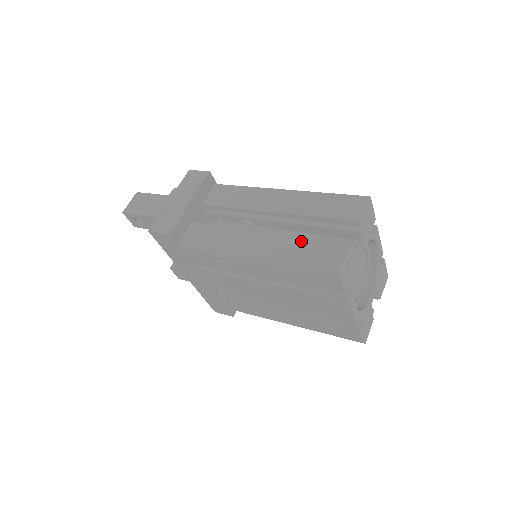
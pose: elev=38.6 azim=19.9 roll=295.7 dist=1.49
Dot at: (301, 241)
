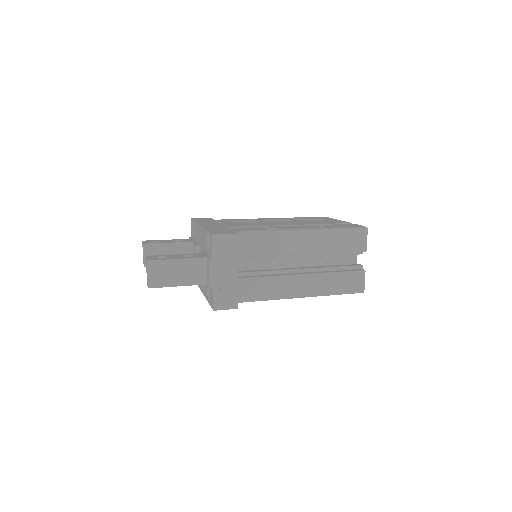
Dot at: (334, 277)
